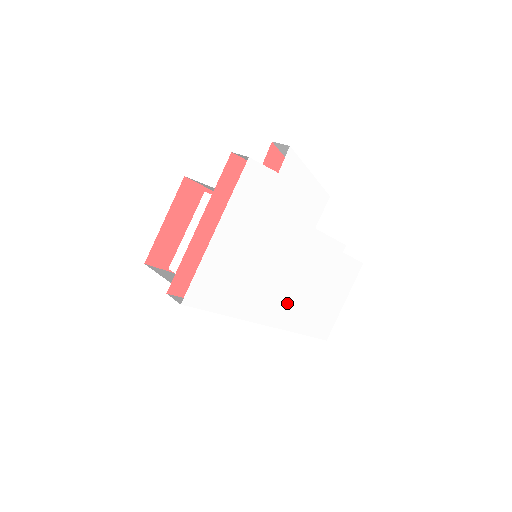
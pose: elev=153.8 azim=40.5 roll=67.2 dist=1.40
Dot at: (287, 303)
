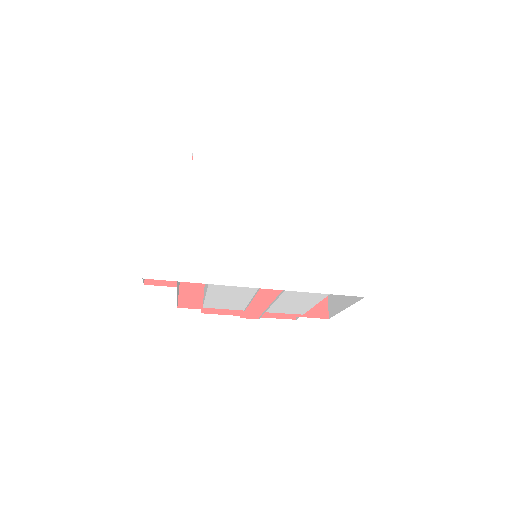
Dot at: (271, 263)
